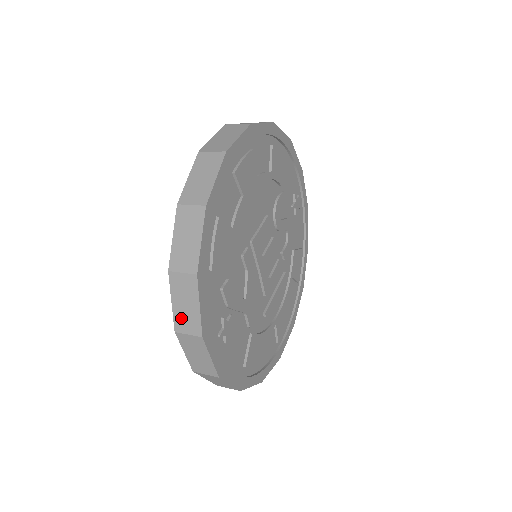
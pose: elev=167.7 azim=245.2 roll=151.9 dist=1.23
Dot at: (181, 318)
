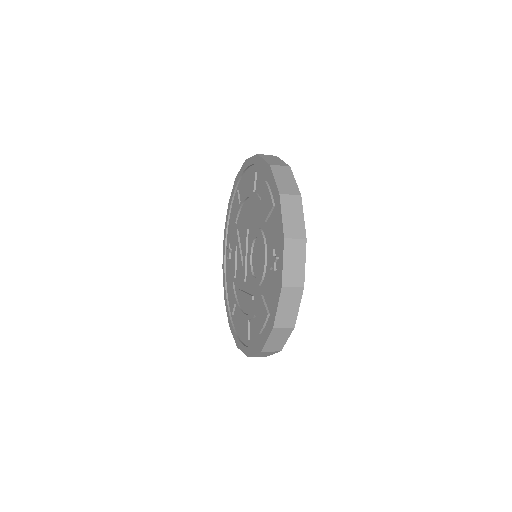
Dot at: (289, 227)
